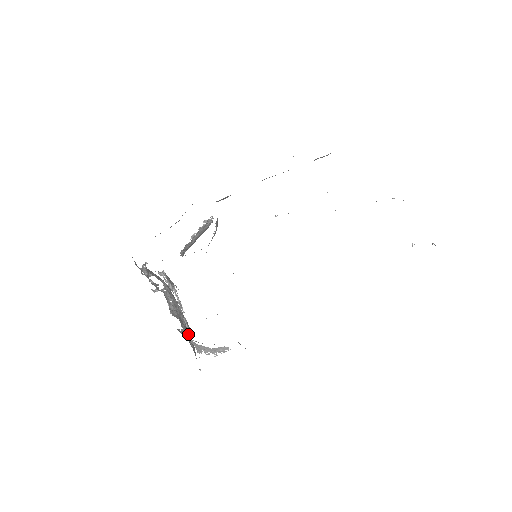
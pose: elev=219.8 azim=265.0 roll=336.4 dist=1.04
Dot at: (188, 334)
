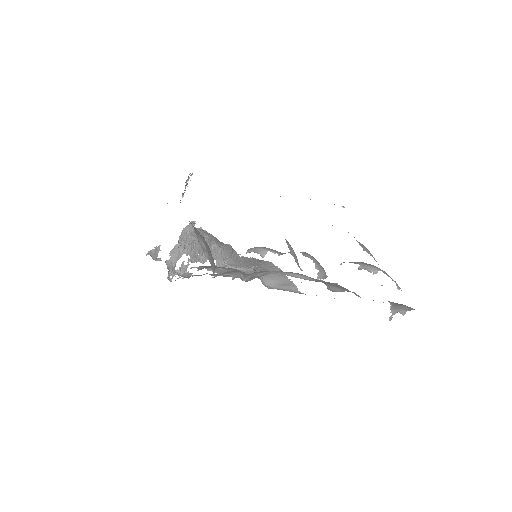
Dot at: (221, 255)
